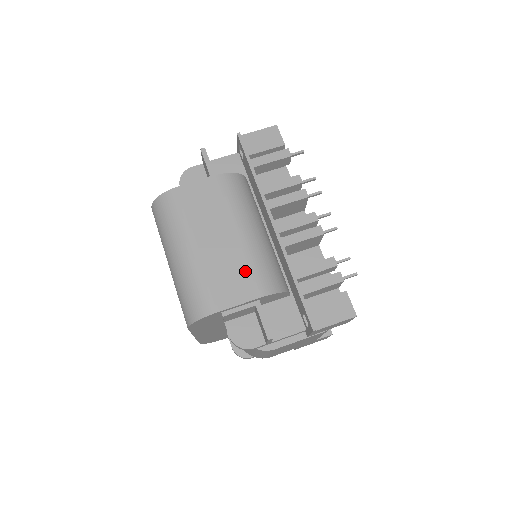
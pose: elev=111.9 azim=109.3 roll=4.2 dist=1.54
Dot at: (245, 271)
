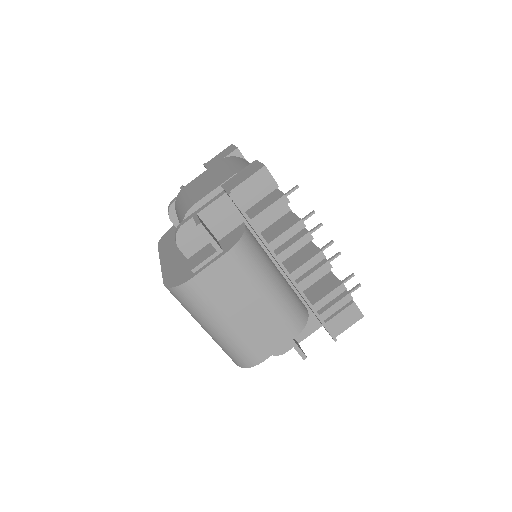
Dot at: (276, 326)
